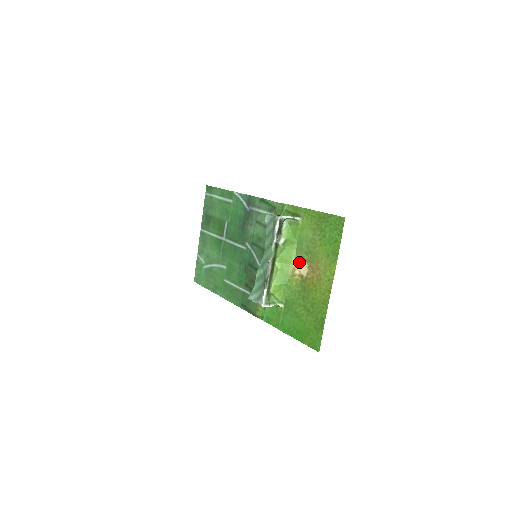
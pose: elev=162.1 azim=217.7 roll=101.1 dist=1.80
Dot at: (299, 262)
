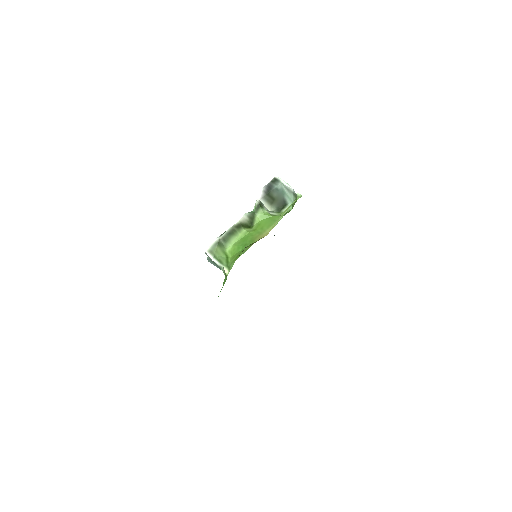
Dot at: (271, 229)
